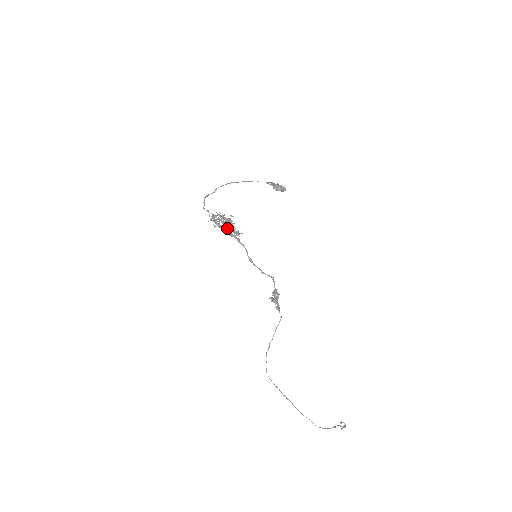
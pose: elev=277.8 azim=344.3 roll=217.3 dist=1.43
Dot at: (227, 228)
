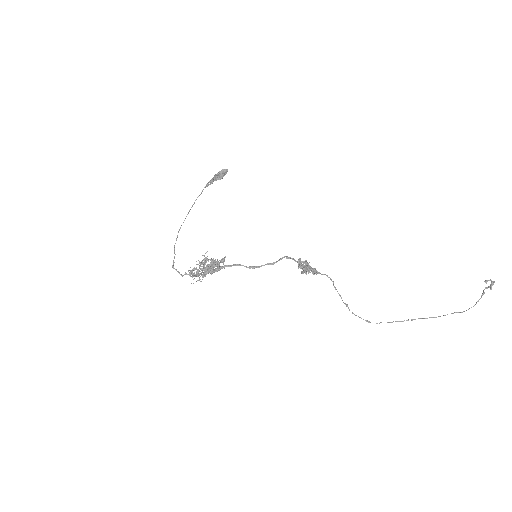
Dot at: (207, 272)
